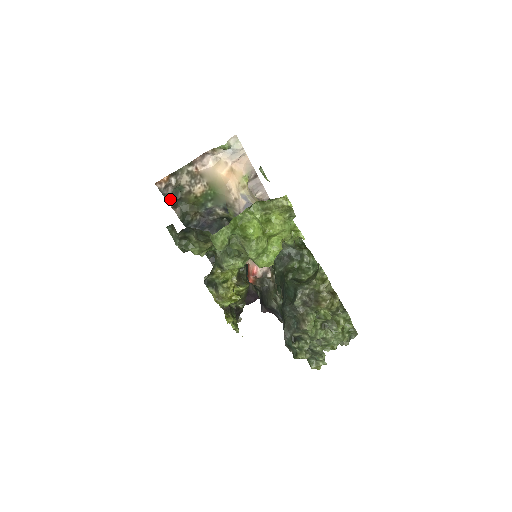
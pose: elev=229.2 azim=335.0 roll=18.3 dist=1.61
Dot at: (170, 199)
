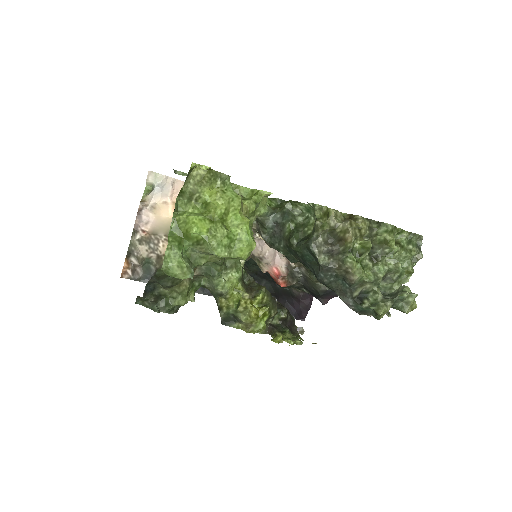
Dot at: (147, 279)
